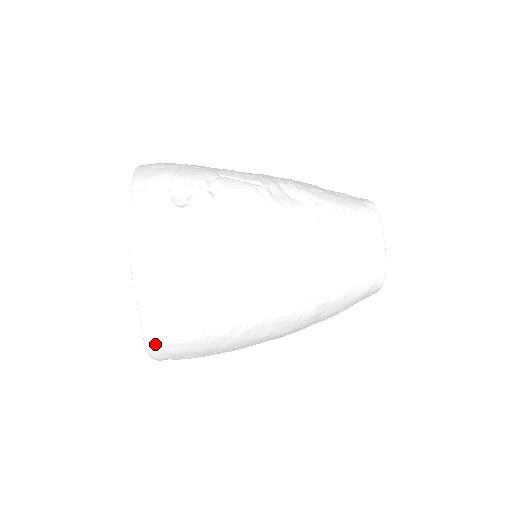
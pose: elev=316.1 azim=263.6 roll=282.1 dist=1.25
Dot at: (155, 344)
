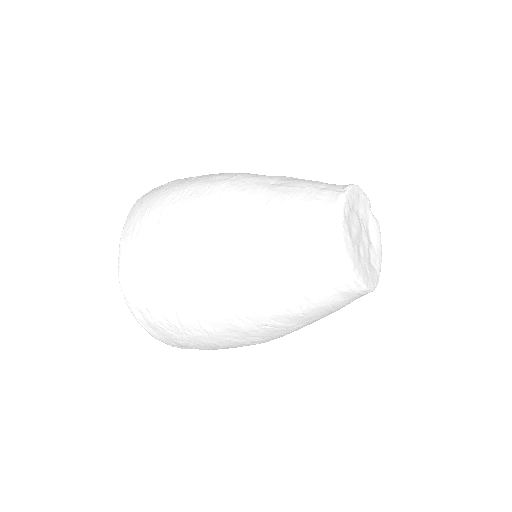
Dot at: (122, 273)
